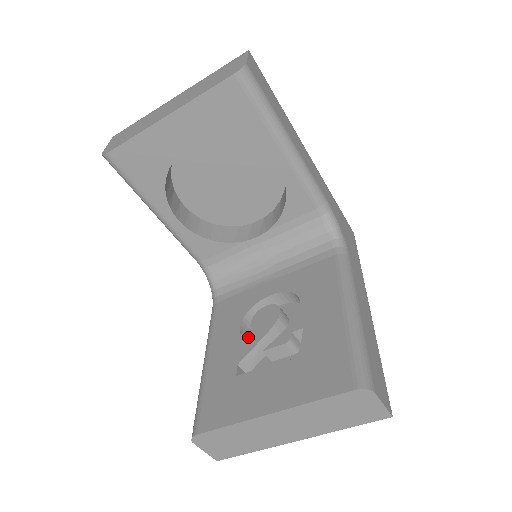
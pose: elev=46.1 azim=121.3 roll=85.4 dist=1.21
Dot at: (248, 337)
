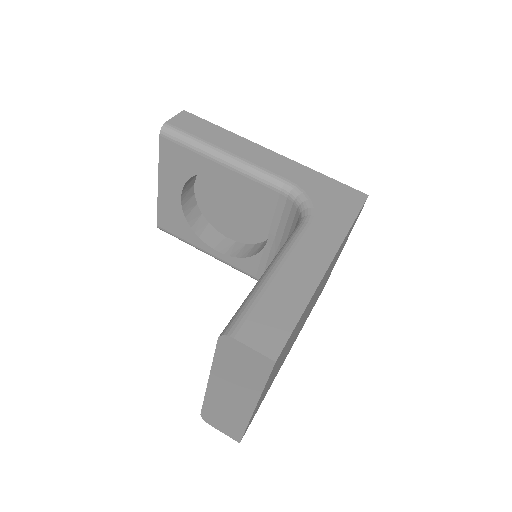
Dot at: occluded
